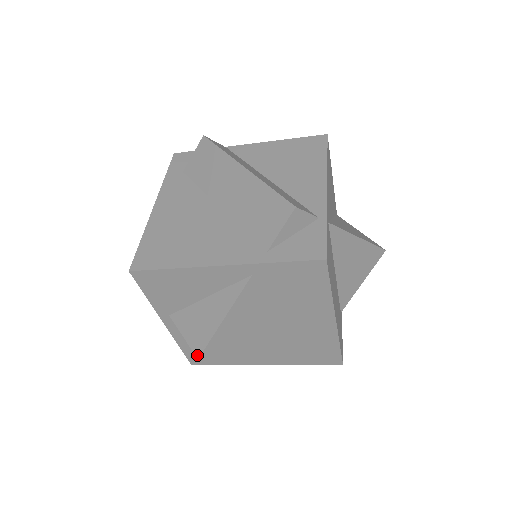
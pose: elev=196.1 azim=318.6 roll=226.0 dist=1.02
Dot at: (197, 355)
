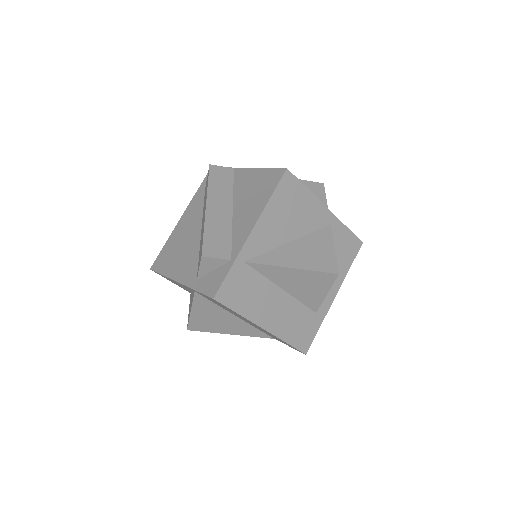
Dot at: (187, 327)
